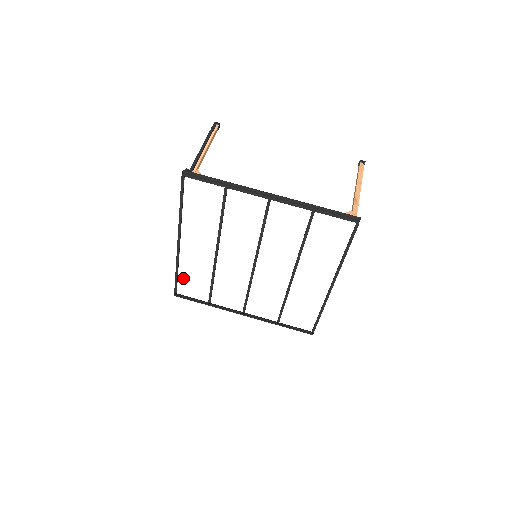
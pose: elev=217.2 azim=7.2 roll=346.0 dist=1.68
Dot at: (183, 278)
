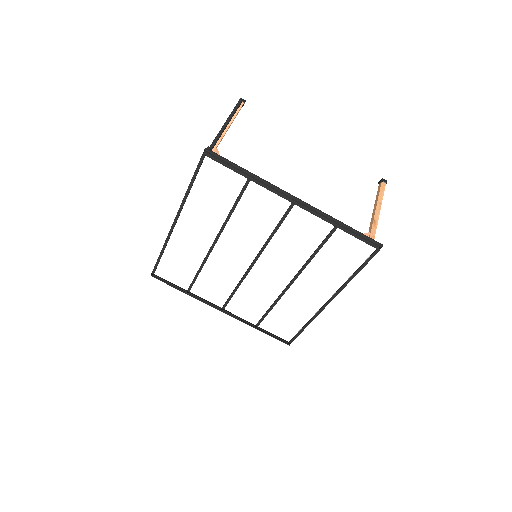
Dot at: (167, 260)
